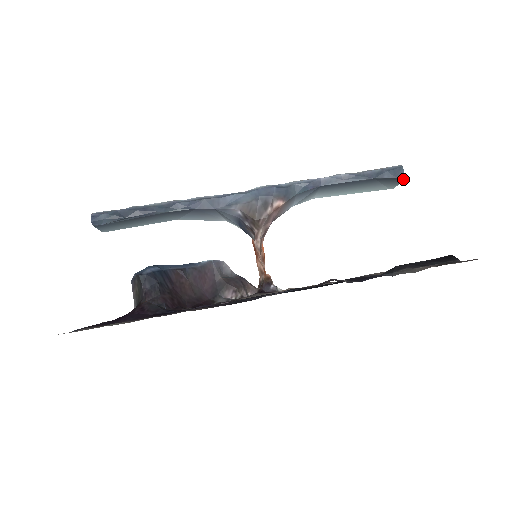
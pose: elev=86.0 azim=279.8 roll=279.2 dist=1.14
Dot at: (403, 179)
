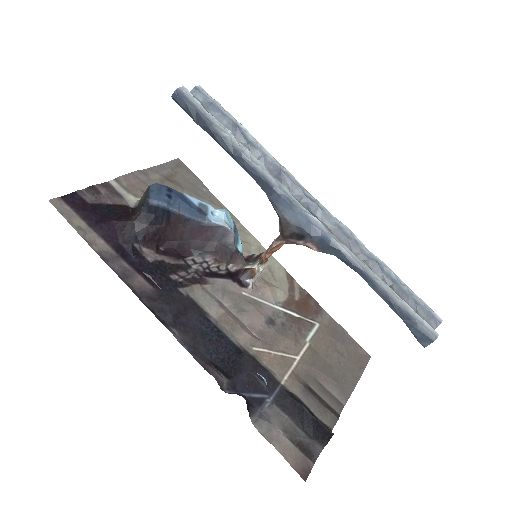
Dot at: (425, 344)
